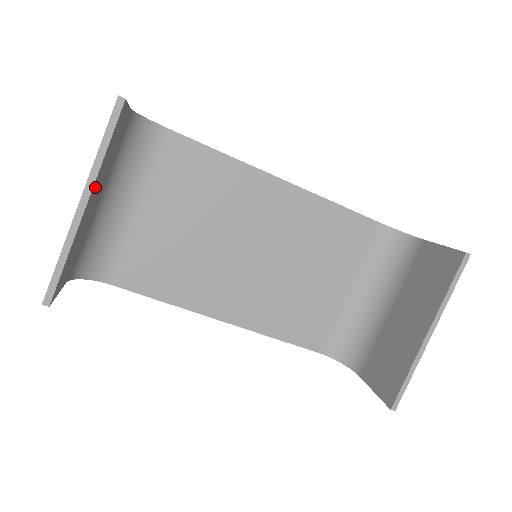
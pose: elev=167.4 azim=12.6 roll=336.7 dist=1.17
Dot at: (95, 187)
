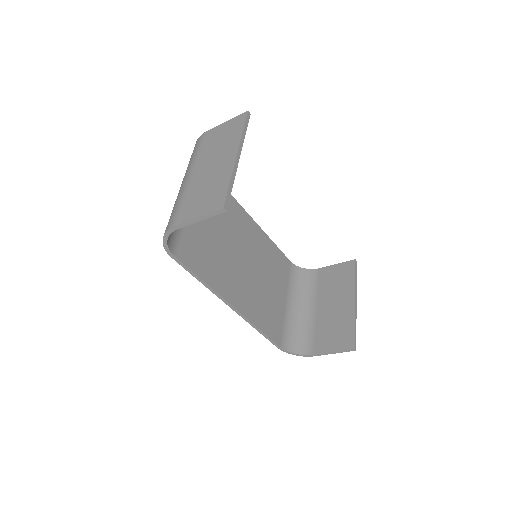
Dot at: occluded
